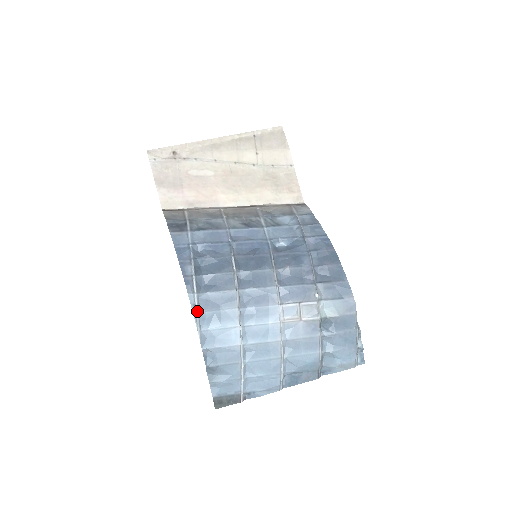
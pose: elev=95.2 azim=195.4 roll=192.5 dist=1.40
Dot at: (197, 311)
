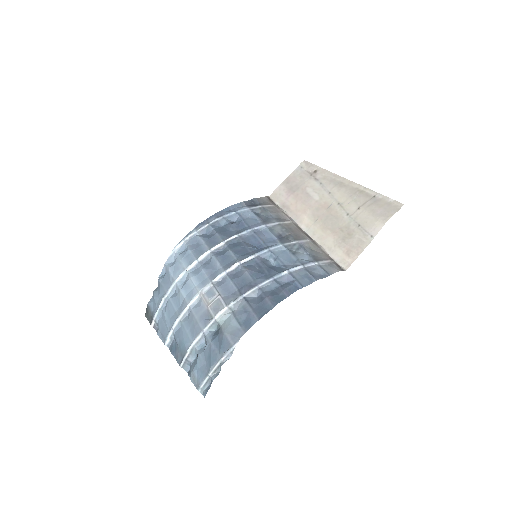
Dot at: (185, 240)
